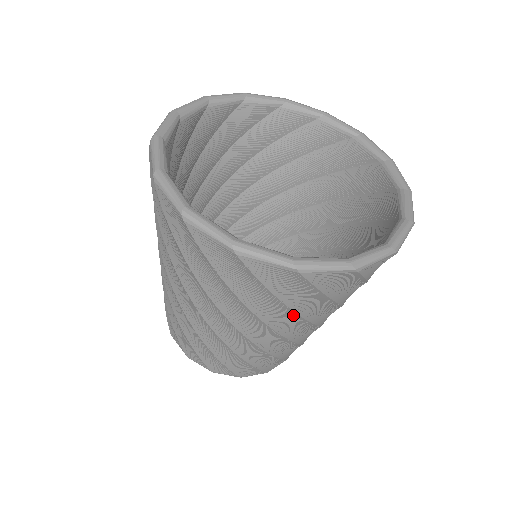
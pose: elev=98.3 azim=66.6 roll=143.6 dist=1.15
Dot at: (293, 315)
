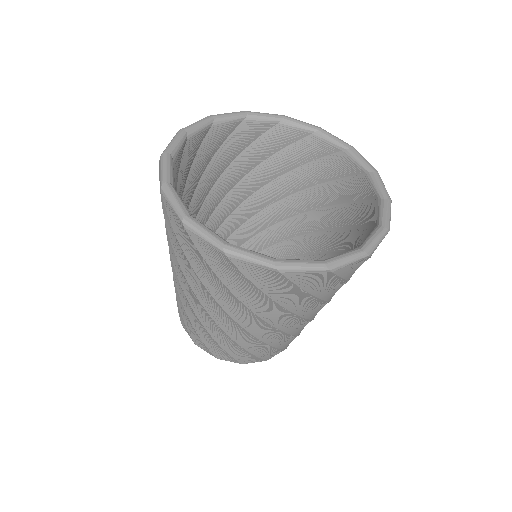
Dot at: (319, 302)
